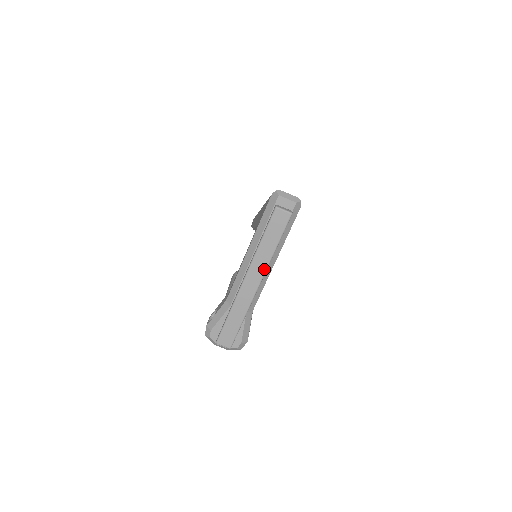
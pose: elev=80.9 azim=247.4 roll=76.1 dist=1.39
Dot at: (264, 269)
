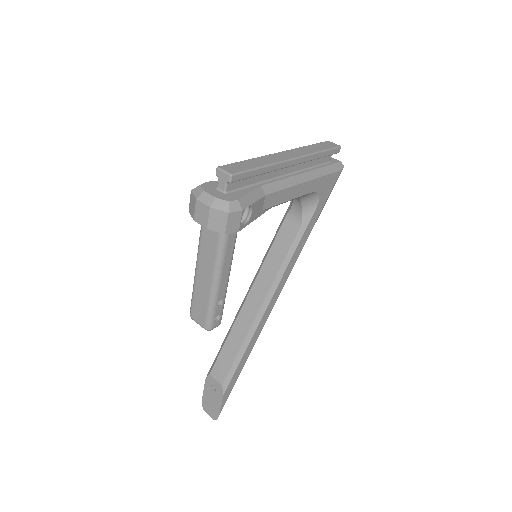
Dot at: (304, 154)
